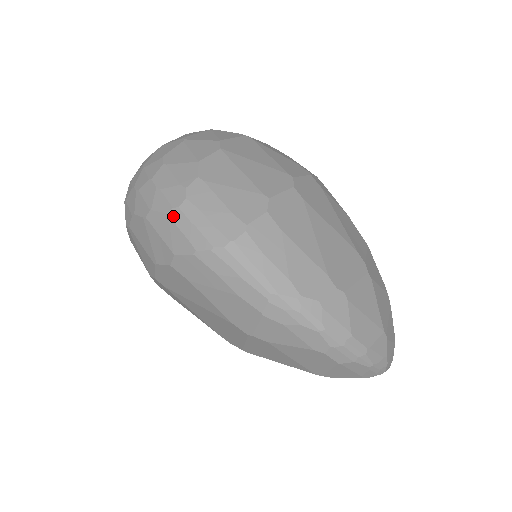
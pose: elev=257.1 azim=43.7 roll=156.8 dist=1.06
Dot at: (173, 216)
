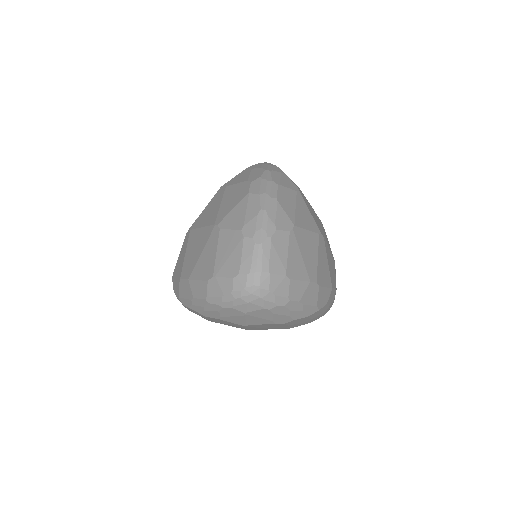
Dot at: occluded
